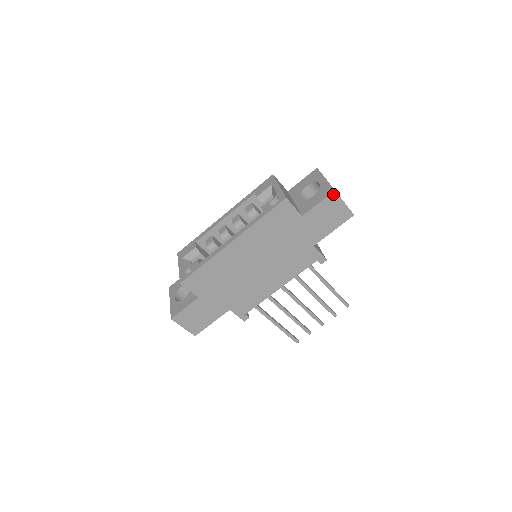
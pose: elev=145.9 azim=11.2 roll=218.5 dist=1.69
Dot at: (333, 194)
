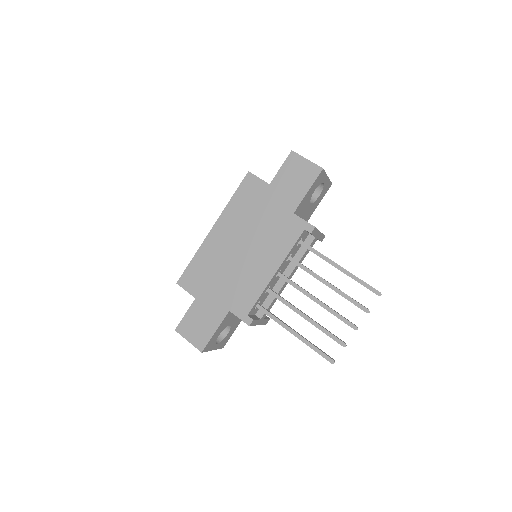
Dot at: (292, 154)
